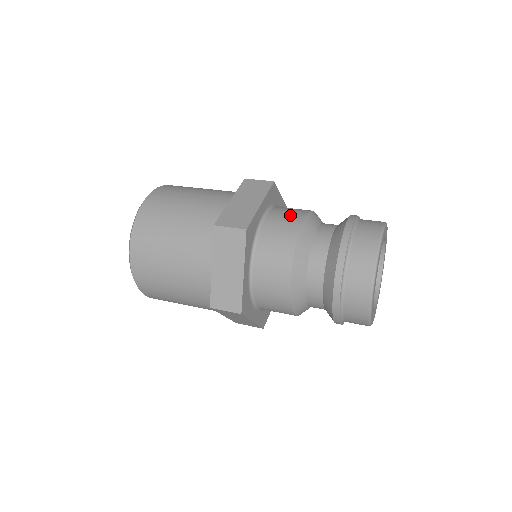
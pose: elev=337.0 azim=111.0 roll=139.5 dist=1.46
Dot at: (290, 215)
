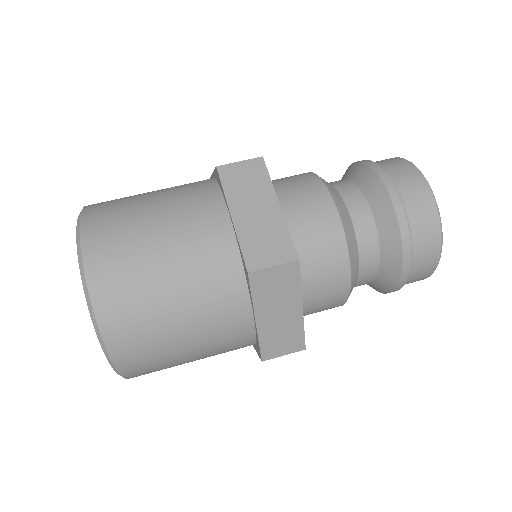
Dot at: (330, 277)
